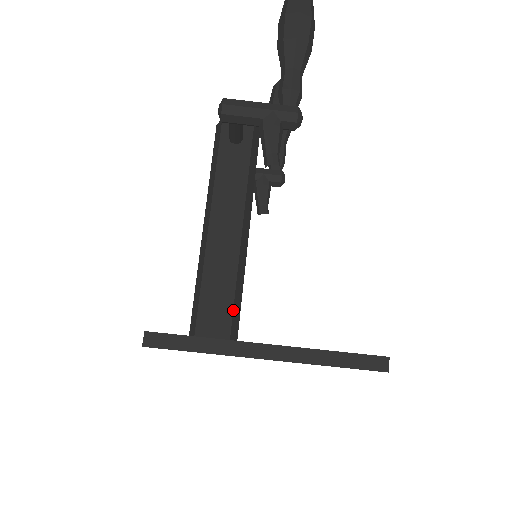
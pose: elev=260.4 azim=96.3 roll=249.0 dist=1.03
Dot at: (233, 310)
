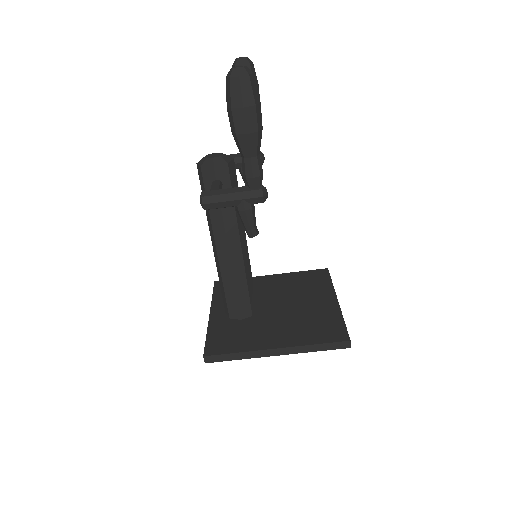
Dot at: (250, 299)
